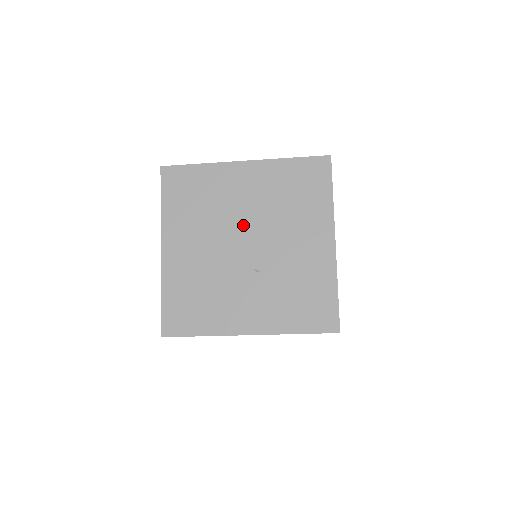
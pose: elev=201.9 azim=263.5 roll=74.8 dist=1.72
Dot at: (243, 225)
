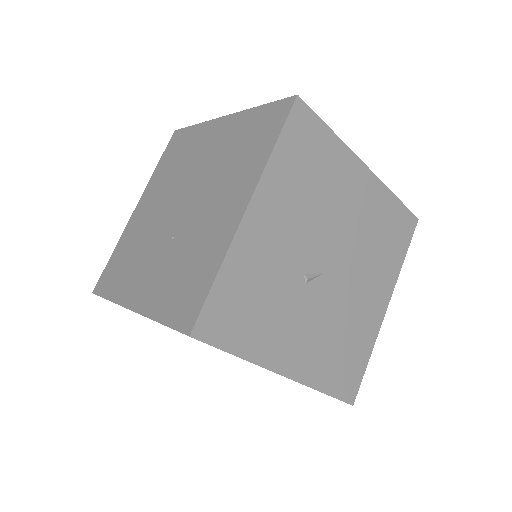
Dot at: (190, 185)
